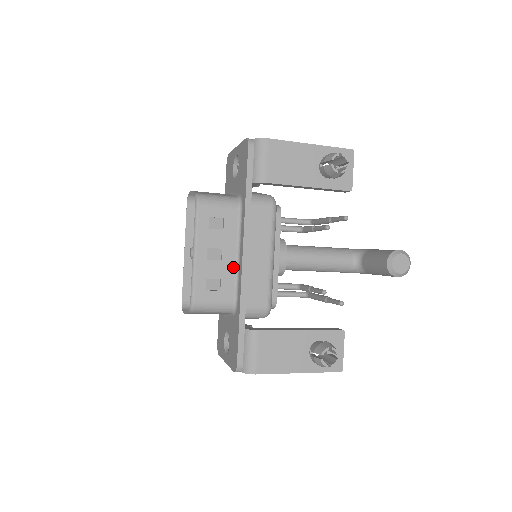
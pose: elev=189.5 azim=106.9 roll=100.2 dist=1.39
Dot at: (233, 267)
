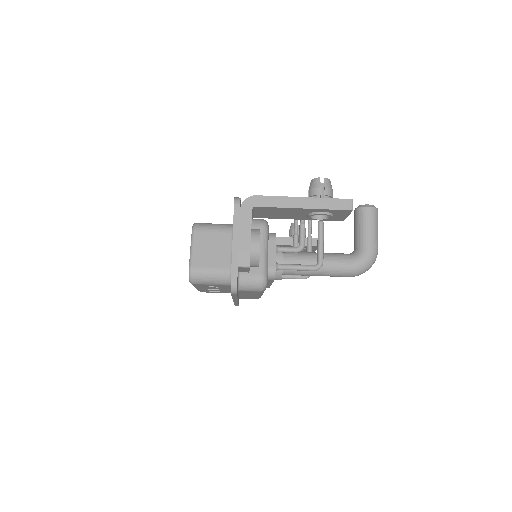
Dot at: occluded
